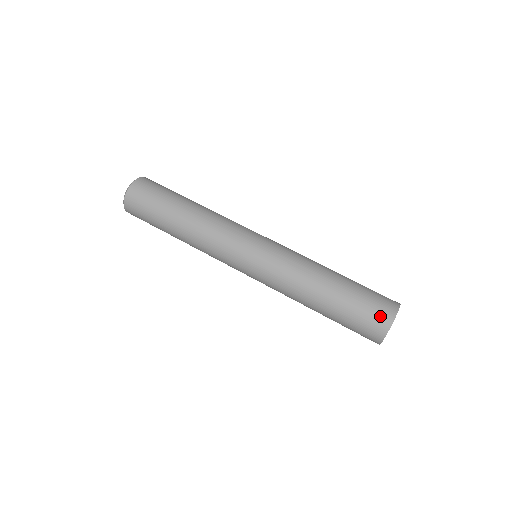
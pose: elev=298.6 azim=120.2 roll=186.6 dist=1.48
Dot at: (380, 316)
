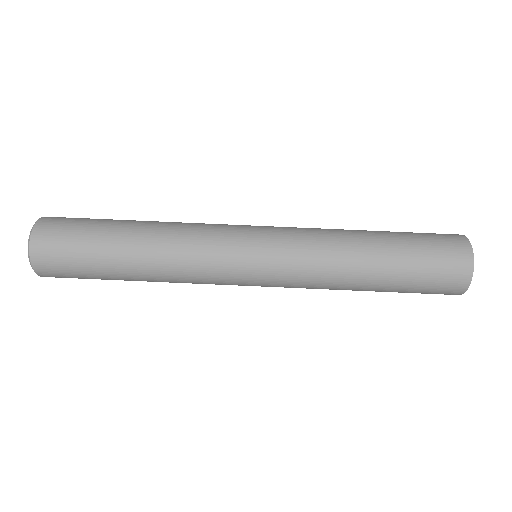
Dot at: (447, 291)
